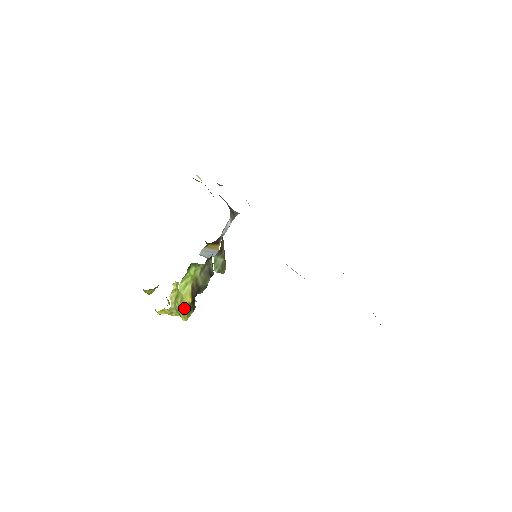
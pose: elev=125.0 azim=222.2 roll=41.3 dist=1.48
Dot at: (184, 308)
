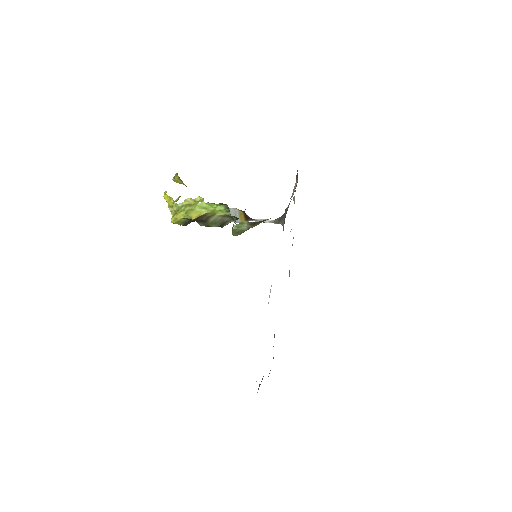
Dot at: (184, 215)
